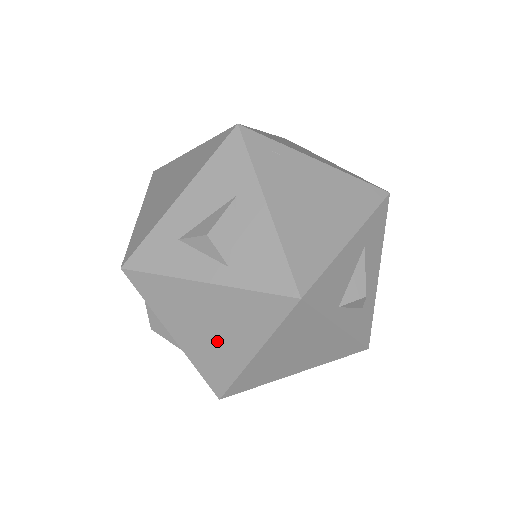
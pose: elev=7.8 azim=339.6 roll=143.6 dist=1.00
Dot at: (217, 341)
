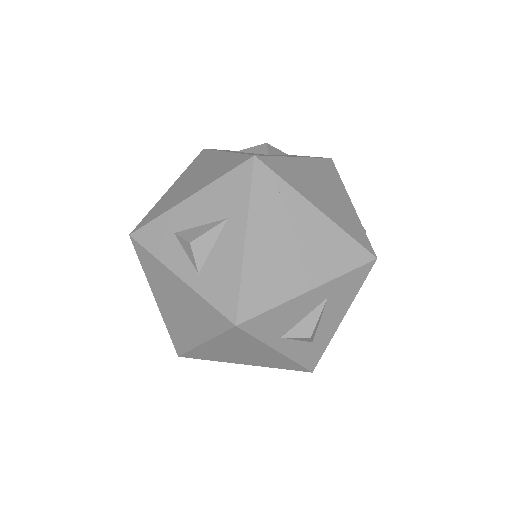
Dot at: (181, 319)
